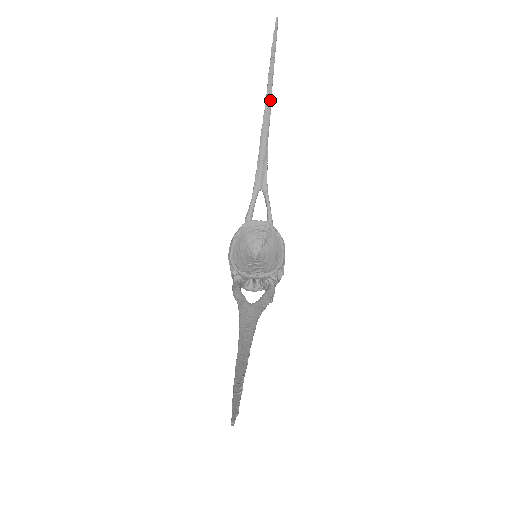
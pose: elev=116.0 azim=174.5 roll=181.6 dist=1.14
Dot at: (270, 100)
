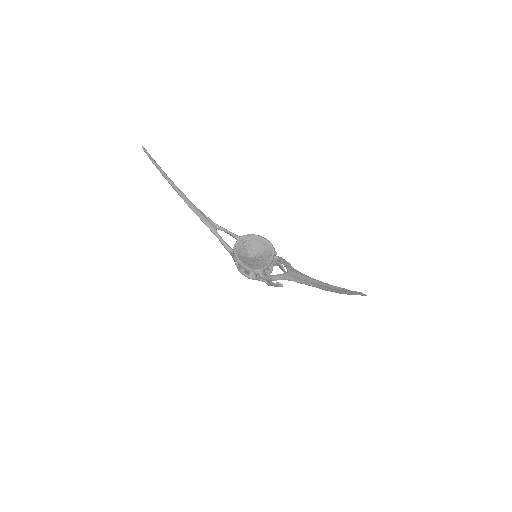
Dot at: (176, 186)
